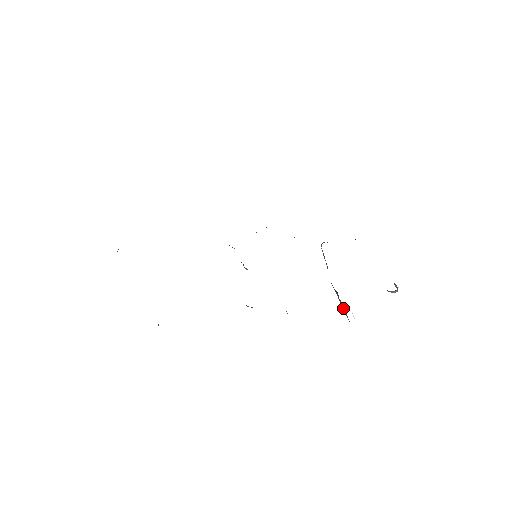
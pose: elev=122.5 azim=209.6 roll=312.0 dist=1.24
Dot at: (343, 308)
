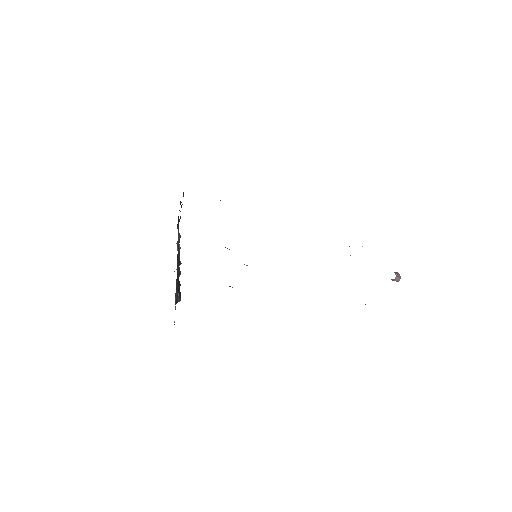
Dot at: occluded
